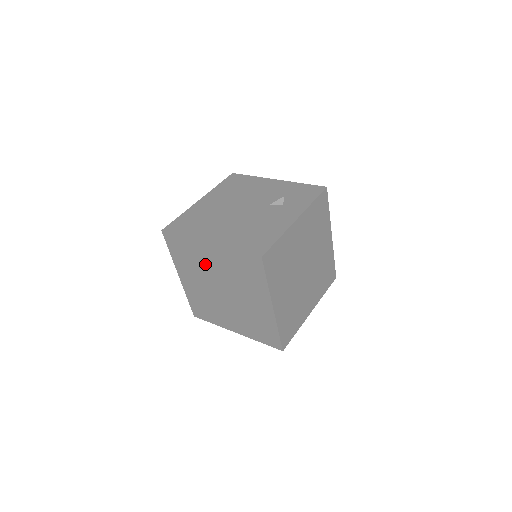
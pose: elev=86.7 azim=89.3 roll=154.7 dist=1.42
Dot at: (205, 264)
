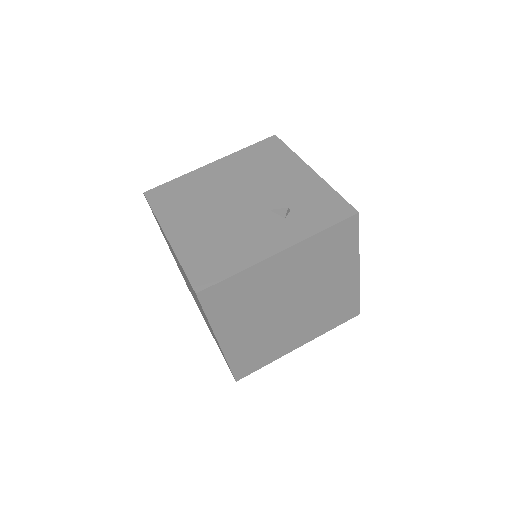
Dot at: (173, 253)
